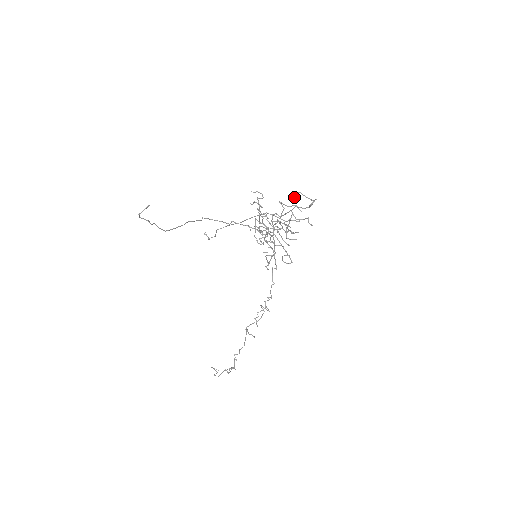
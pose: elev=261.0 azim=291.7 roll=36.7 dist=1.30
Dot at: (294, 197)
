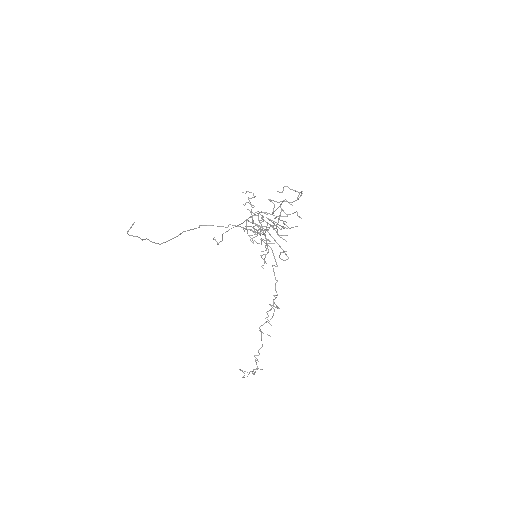
Dot at: (280, 192)
